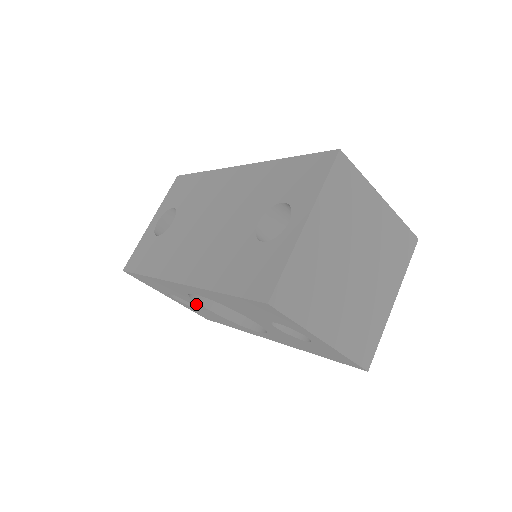
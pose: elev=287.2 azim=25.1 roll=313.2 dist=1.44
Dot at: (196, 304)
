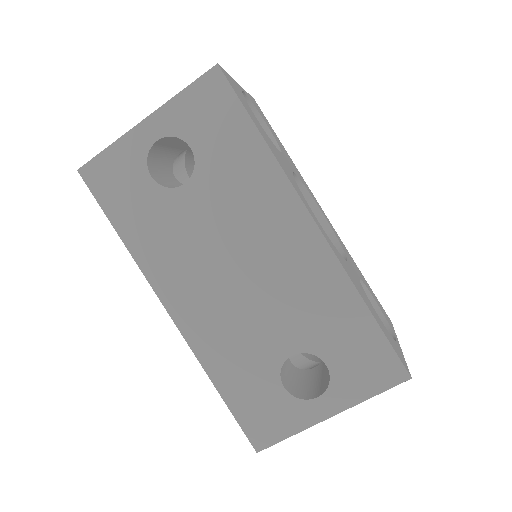
Dot at: occluded
